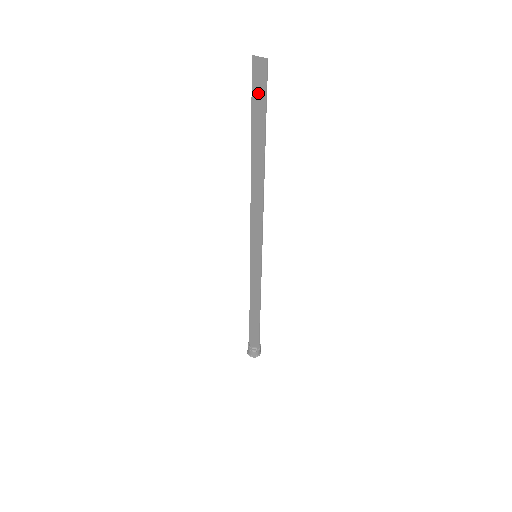
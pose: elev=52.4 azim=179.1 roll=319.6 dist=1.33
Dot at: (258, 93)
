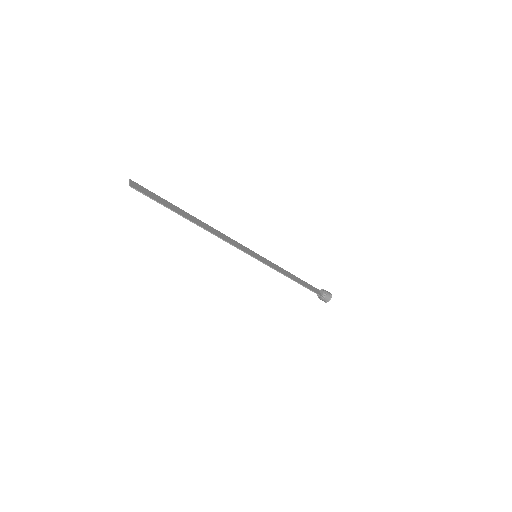
Dot at: (150, 195)
